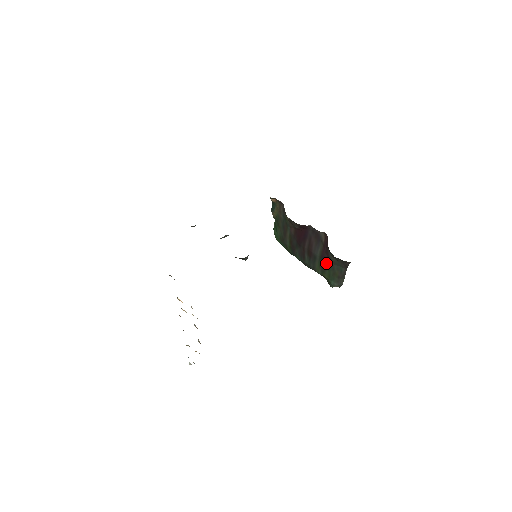
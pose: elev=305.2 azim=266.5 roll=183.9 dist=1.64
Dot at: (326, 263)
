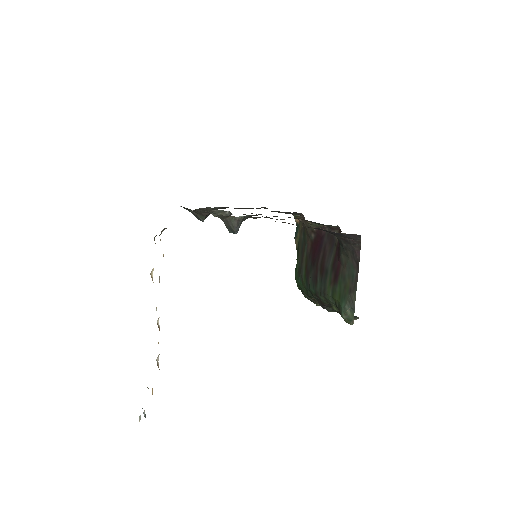
Dot at: (337, 273)
